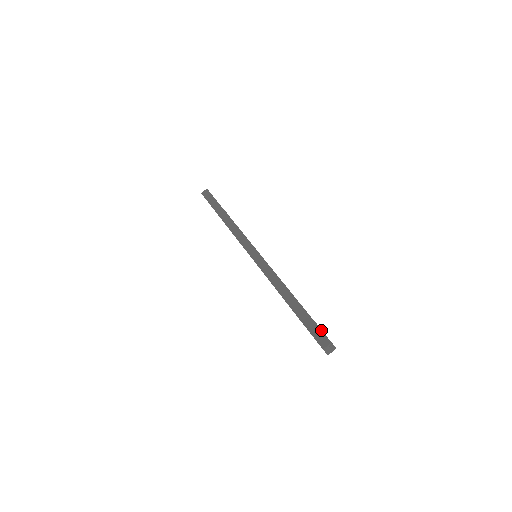
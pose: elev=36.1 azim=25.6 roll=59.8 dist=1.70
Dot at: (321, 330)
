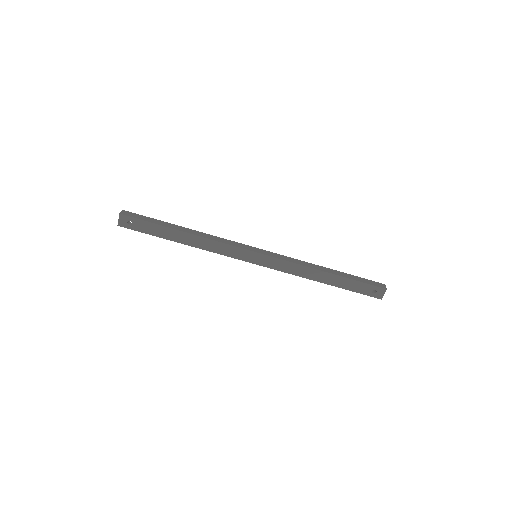
Dot at: occluded
